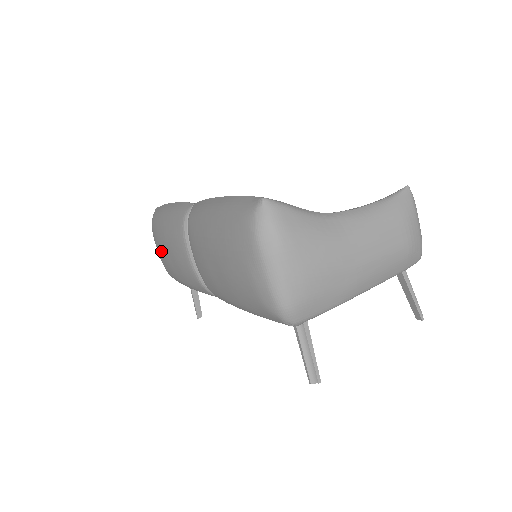
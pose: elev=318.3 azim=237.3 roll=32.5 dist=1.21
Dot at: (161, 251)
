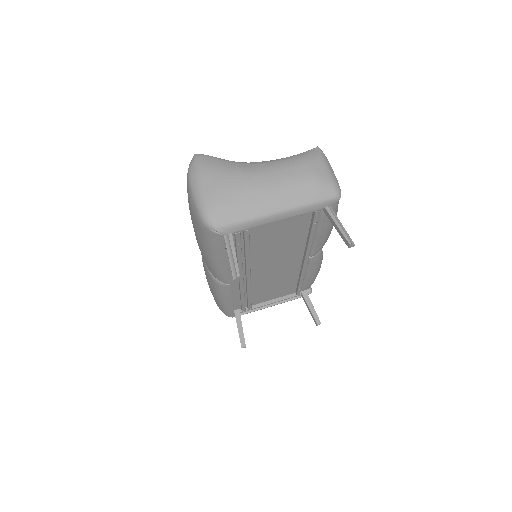
Dot at: occluded
